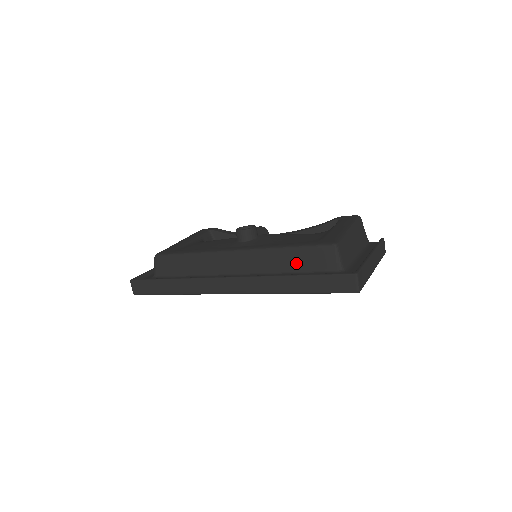
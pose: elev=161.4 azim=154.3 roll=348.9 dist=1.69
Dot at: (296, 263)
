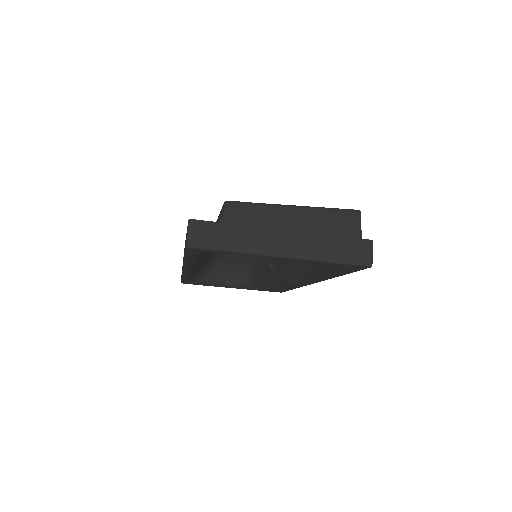
Dot at: occluded
